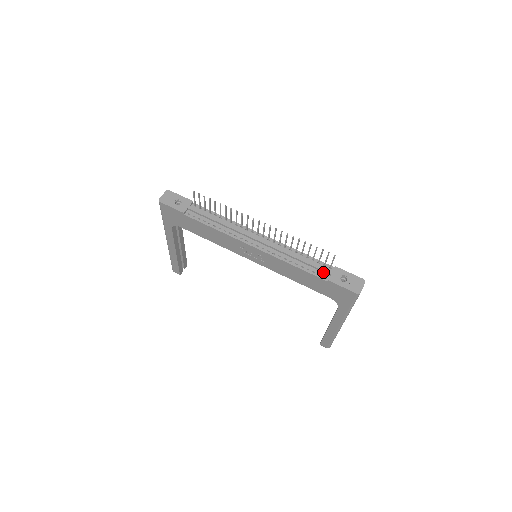
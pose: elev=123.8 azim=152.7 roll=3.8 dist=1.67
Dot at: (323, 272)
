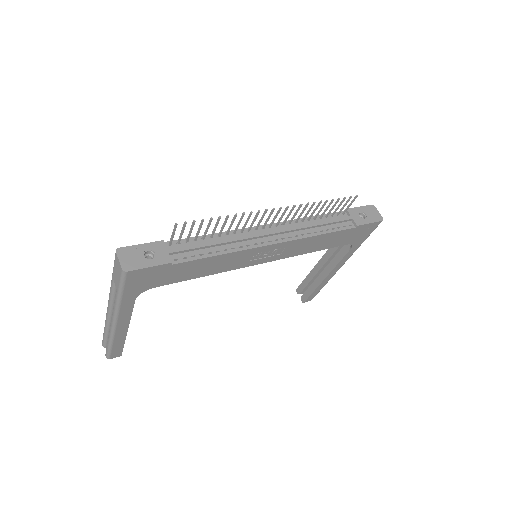
Dot at: (344, 222)
